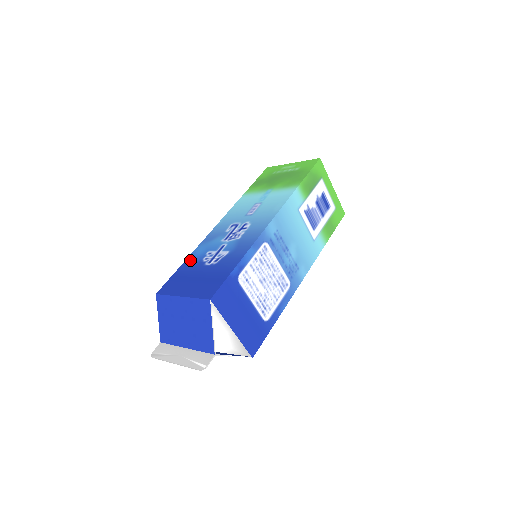
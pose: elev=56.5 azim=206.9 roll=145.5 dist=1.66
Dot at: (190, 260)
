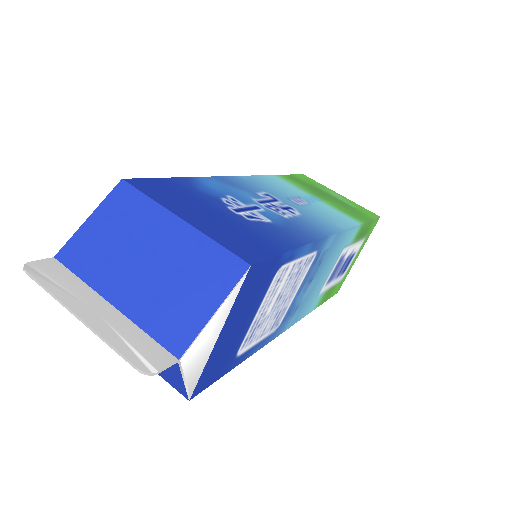
Dot at: (196, 183)
